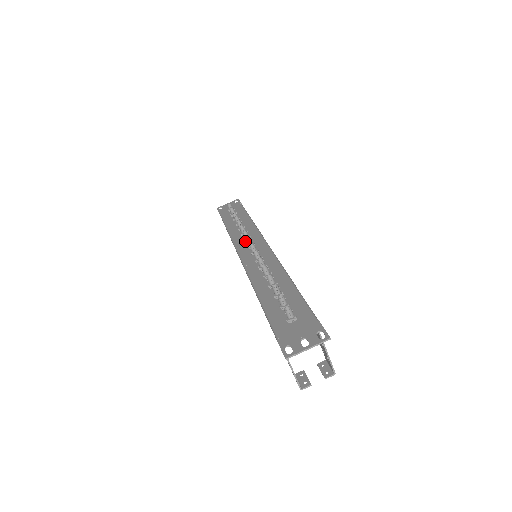
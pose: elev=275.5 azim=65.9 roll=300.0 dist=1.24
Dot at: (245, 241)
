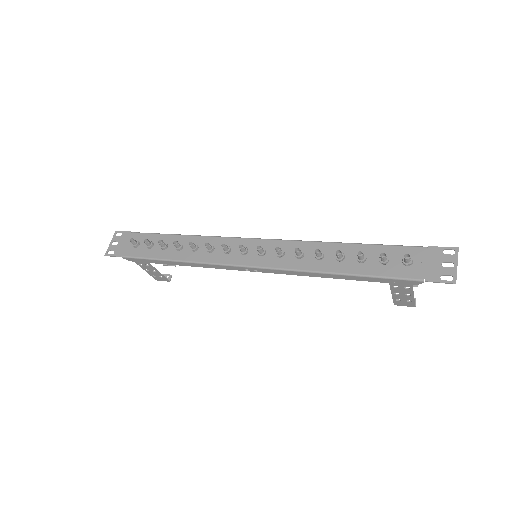
Dot at: (228, 253)
